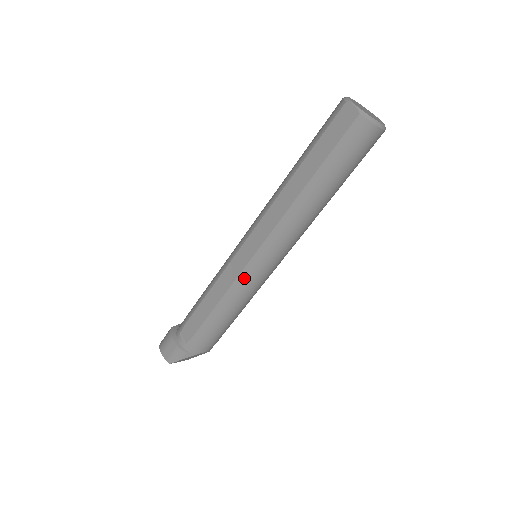
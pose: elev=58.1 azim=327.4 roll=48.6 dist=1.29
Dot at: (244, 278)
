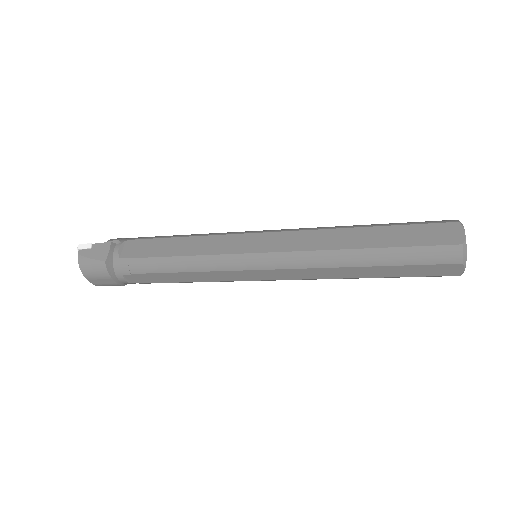
Dot at: occluded
